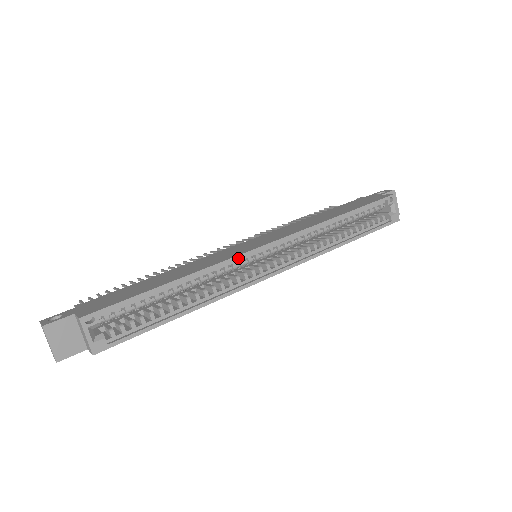
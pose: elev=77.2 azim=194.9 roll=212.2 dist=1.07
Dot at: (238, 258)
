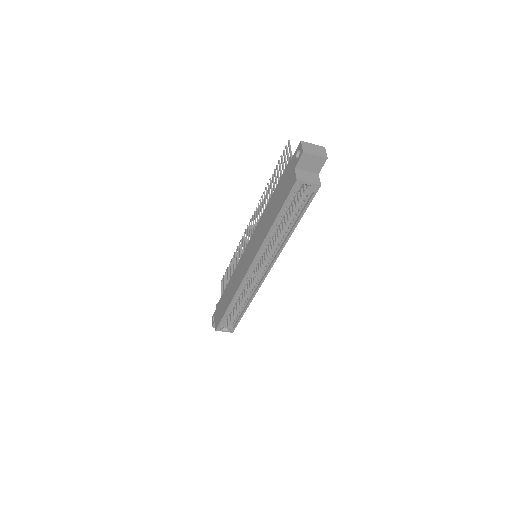
Dot at: (242, 284)
